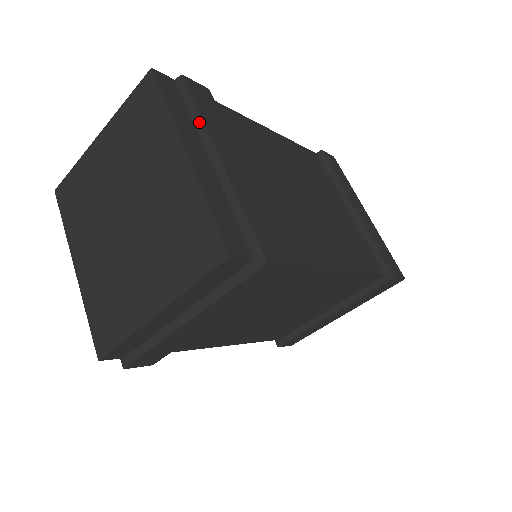
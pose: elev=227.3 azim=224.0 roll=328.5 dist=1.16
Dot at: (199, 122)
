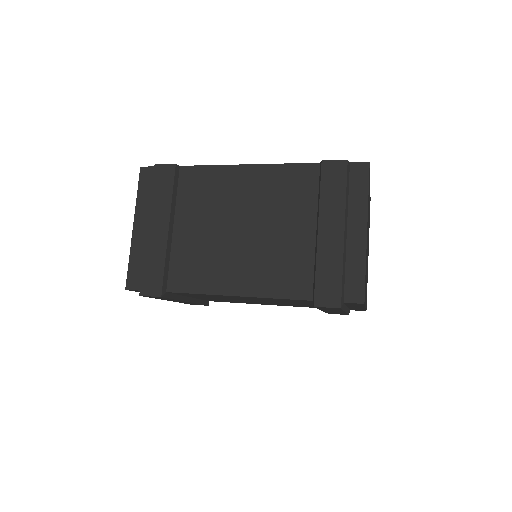
Dot at: (151, 201)
